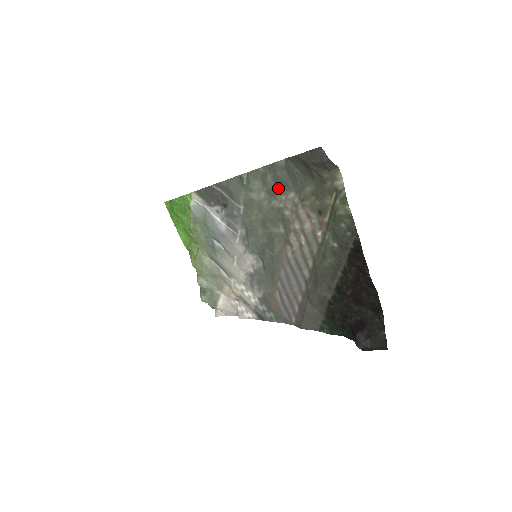
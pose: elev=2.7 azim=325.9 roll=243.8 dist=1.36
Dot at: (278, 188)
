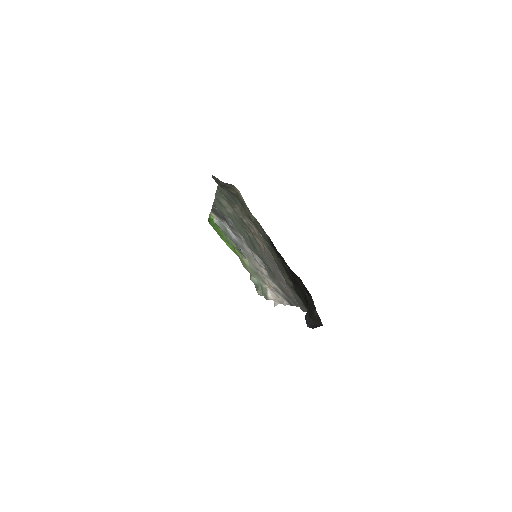
Dot at: (231, 203)
